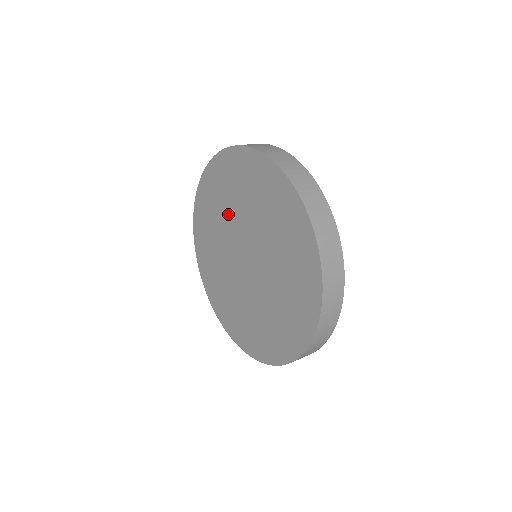
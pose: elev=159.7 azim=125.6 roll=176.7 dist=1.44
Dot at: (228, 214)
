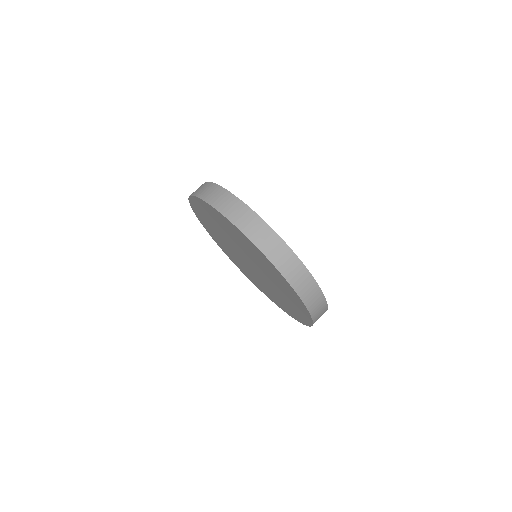
Dot at: (231, 238)
